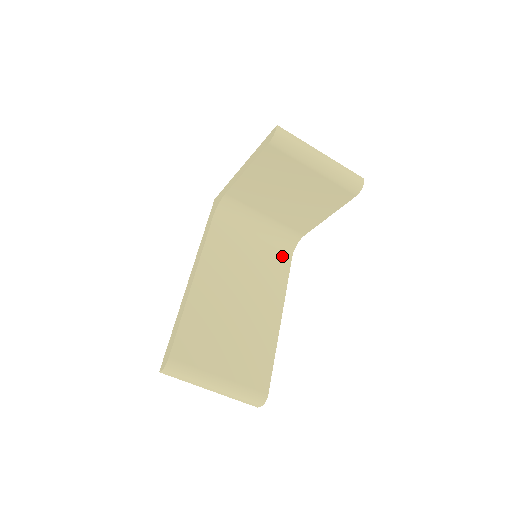
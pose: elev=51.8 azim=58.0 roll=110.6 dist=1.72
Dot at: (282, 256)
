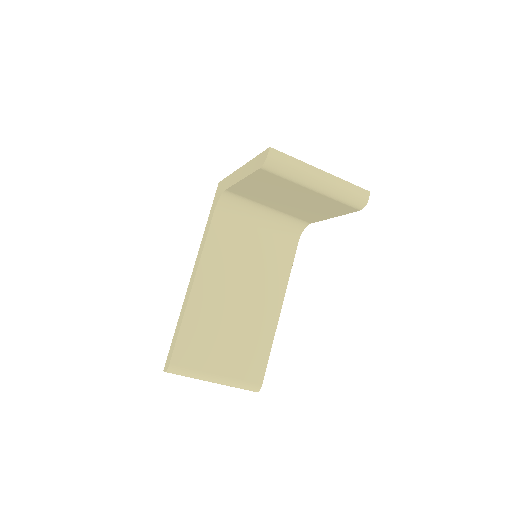
Dot at: (287, 243)
